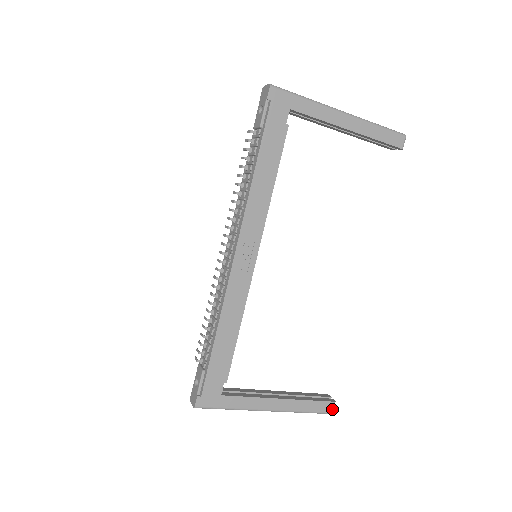
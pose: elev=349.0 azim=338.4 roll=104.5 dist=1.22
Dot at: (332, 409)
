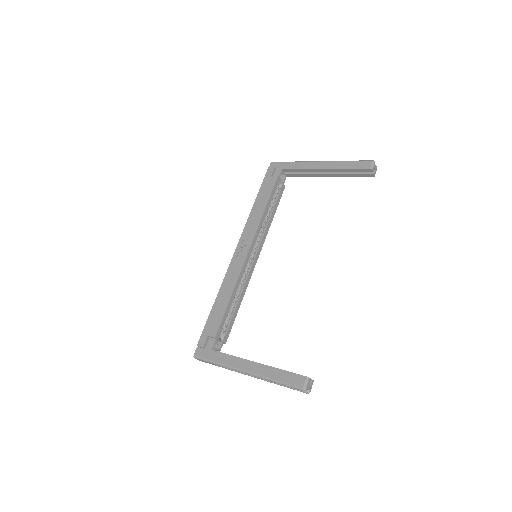
Dot at: (304, 384)
